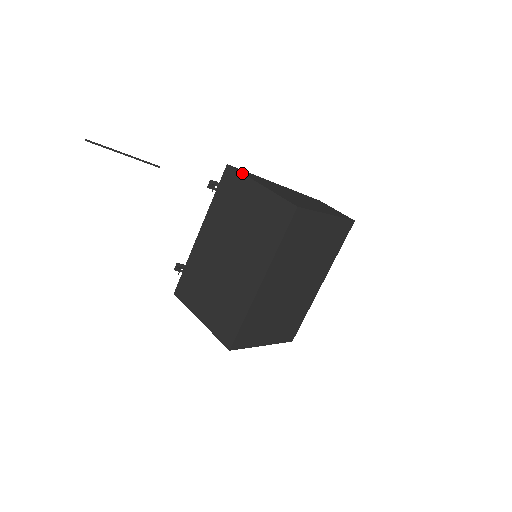
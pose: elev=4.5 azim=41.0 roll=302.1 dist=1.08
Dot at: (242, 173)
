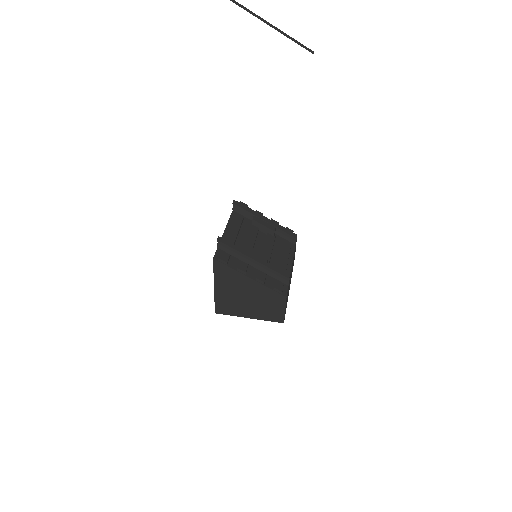
Dot at: occluded
